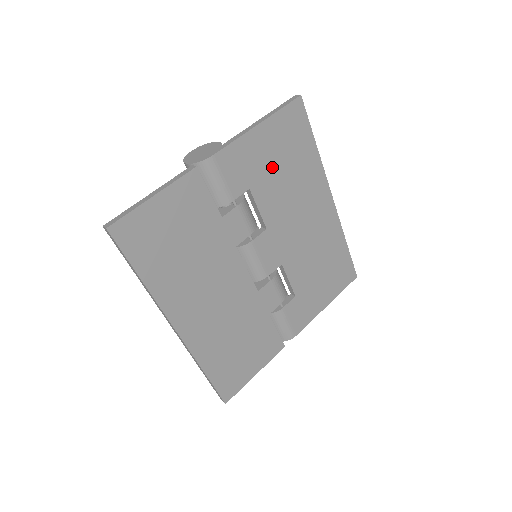
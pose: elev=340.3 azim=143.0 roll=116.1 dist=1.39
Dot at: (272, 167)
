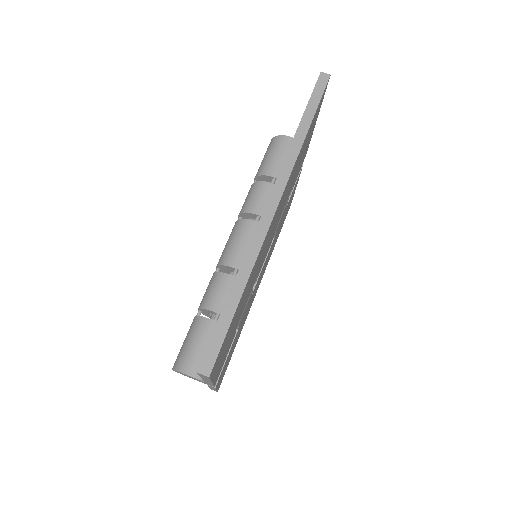
Dot at: (235, 326)
